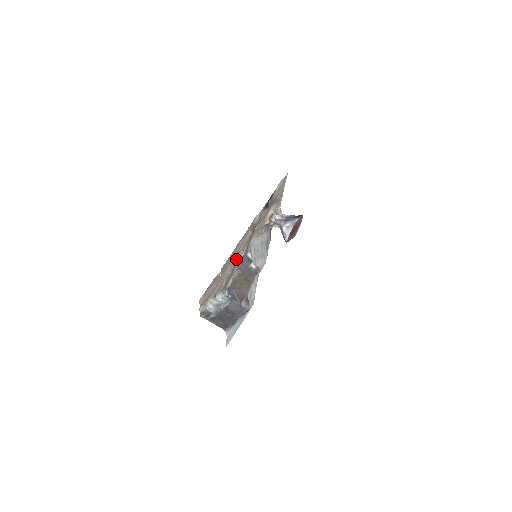
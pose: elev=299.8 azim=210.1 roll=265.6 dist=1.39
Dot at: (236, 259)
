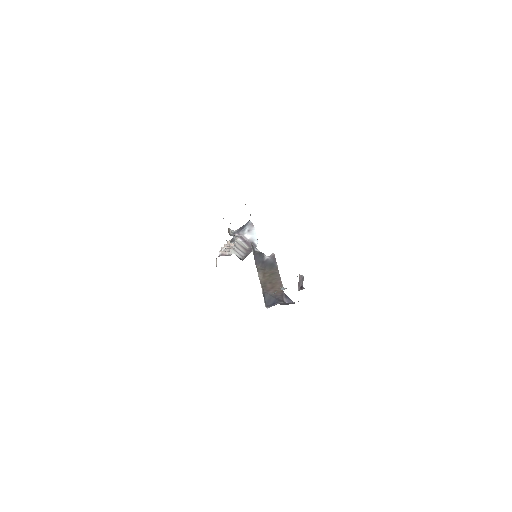
Dot at: occluded
